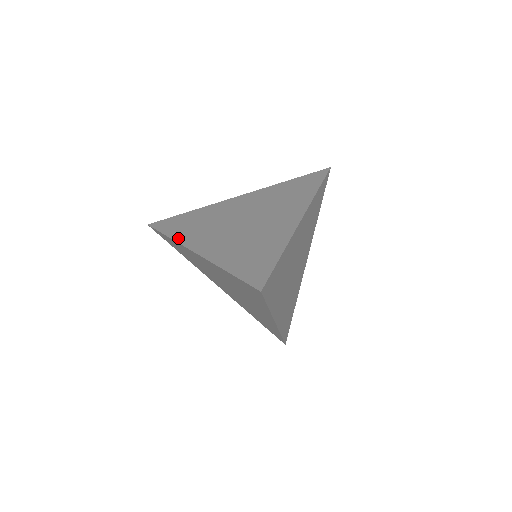
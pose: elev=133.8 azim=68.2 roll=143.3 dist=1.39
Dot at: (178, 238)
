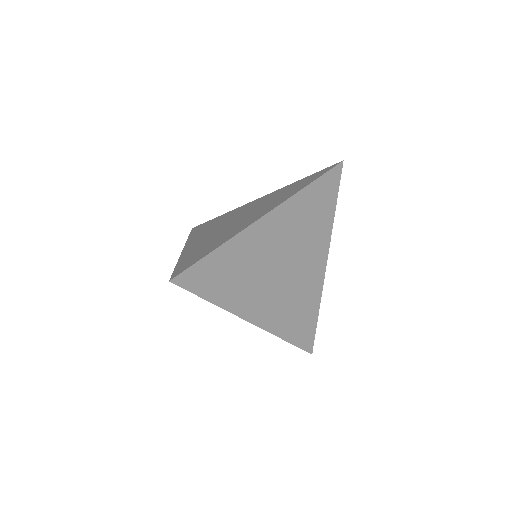
Dot at: (190, 238)
